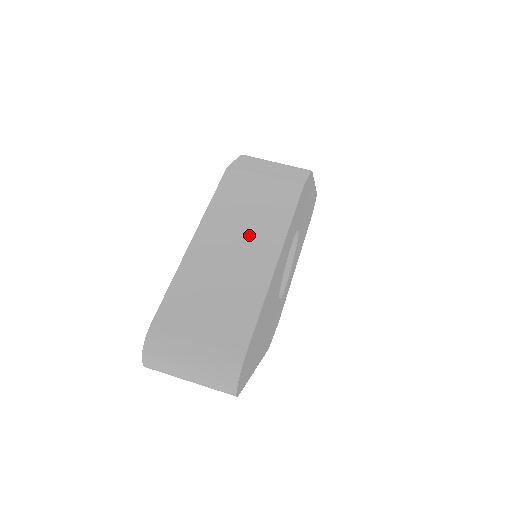
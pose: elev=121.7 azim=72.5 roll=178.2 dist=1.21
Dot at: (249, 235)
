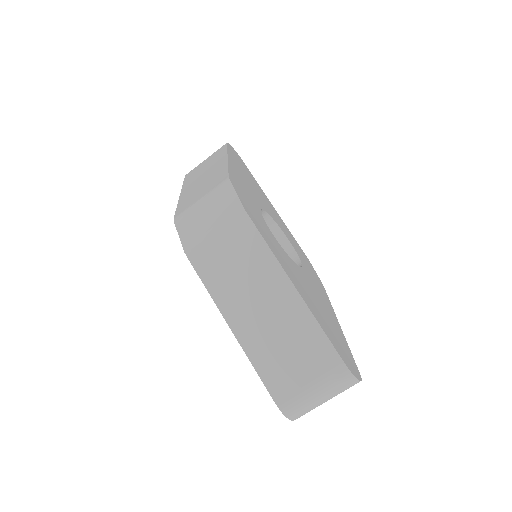
Dot at: (257, 287)
